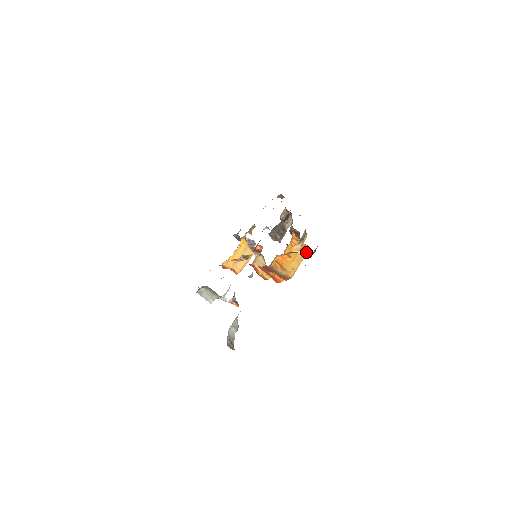
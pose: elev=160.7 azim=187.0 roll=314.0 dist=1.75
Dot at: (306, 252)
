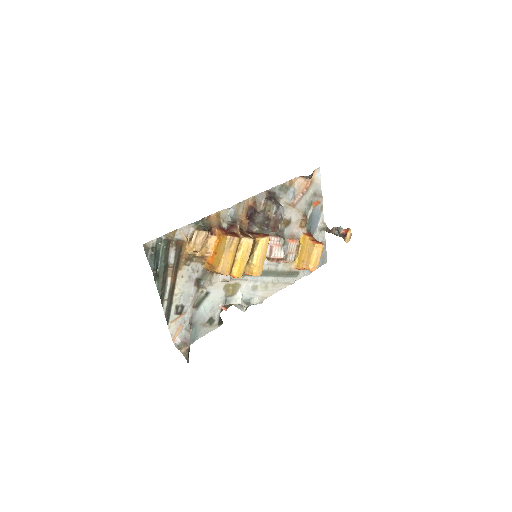
Dot at: (227, 242)
